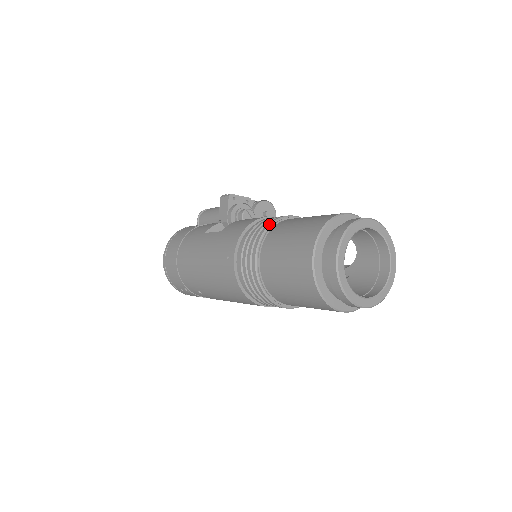
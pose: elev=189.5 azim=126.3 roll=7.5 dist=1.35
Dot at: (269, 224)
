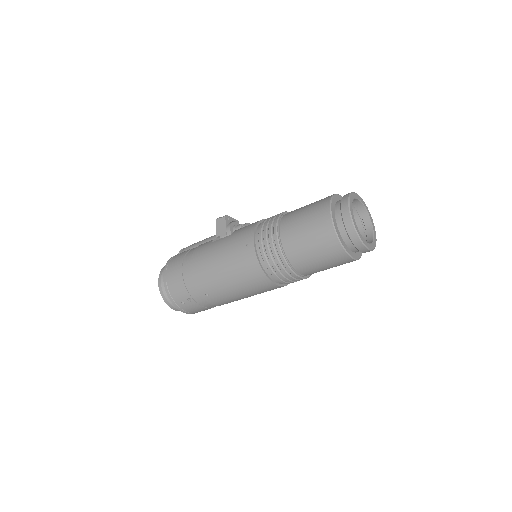
Dot at: (280, 214)
